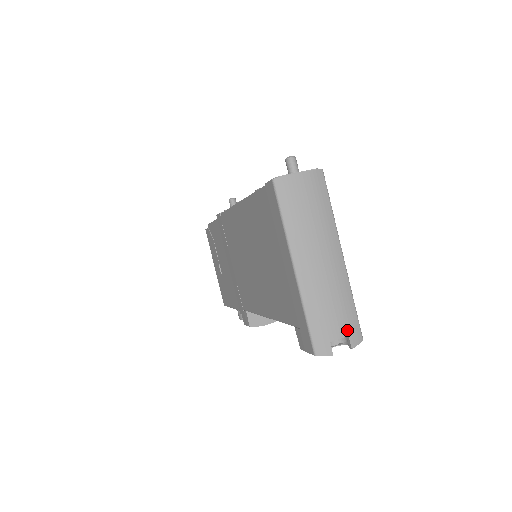
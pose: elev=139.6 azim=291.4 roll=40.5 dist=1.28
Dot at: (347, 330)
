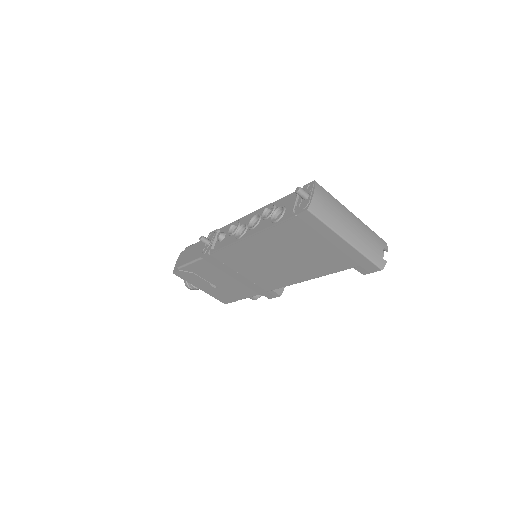
Dot at: (381, 245)
